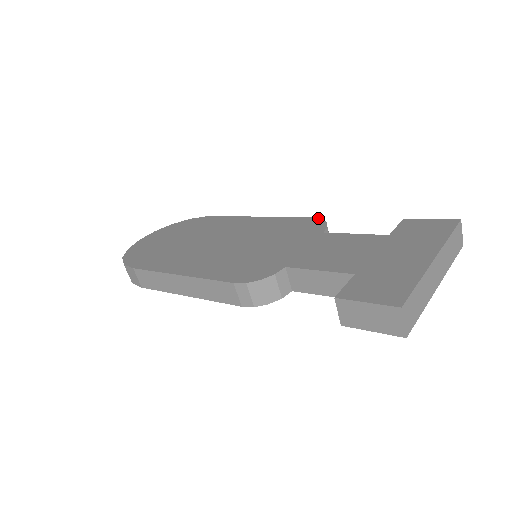
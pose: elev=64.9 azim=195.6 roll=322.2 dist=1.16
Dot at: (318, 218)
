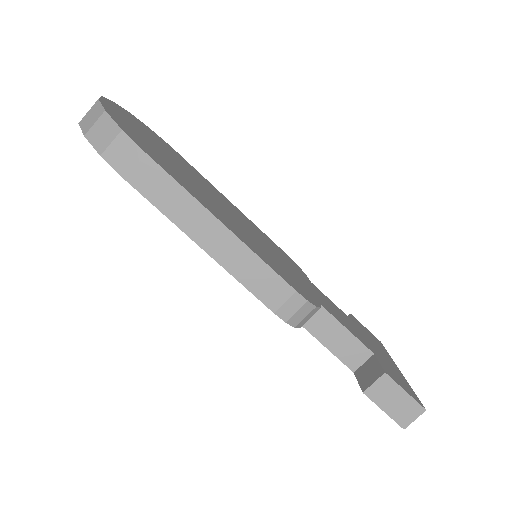
Dot at: occluded
